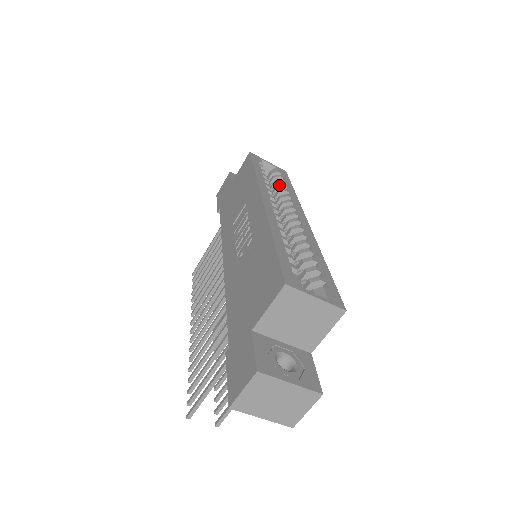
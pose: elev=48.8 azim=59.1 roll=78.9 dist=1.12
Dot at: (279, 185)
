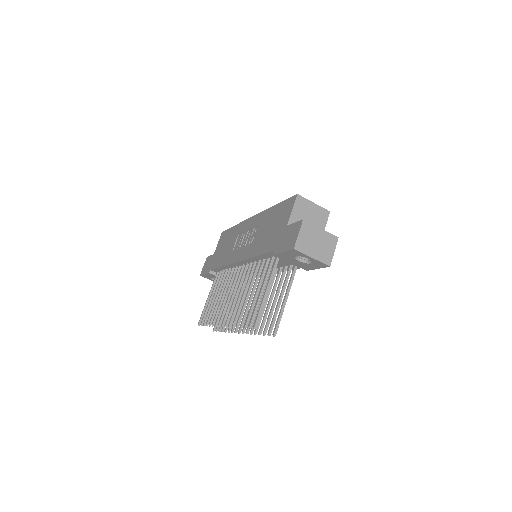
Dot at: occluded
